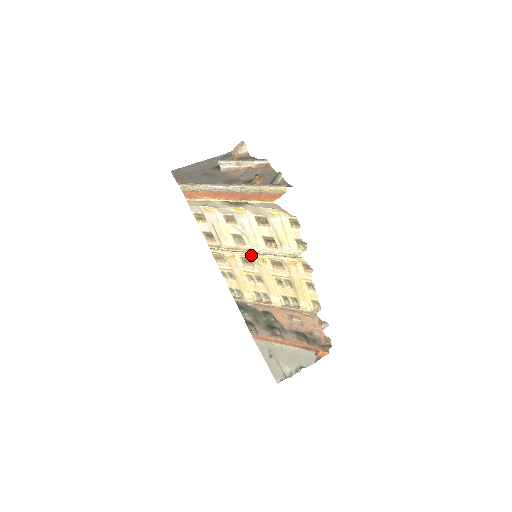
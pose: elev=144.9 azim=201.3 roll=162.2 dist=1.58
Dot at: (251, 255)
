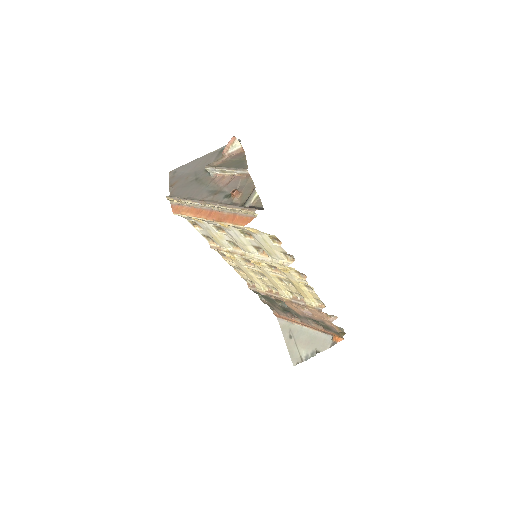
Dot at: (248, 258)
